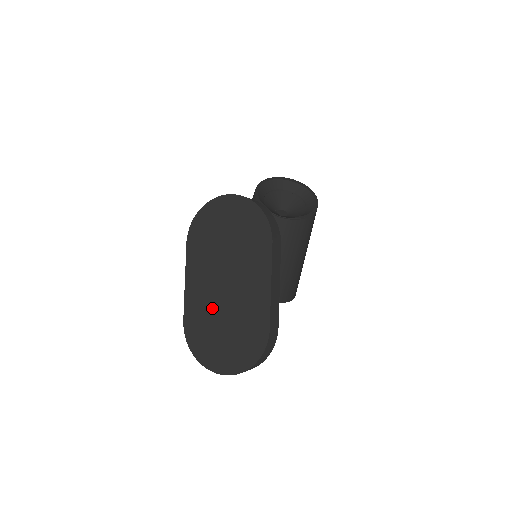
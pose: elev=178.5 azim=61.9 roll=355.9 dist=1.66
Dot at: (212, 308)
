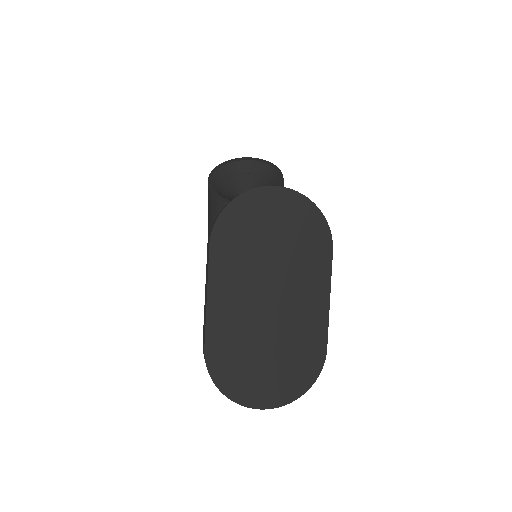
Dot at: (250, 330)
